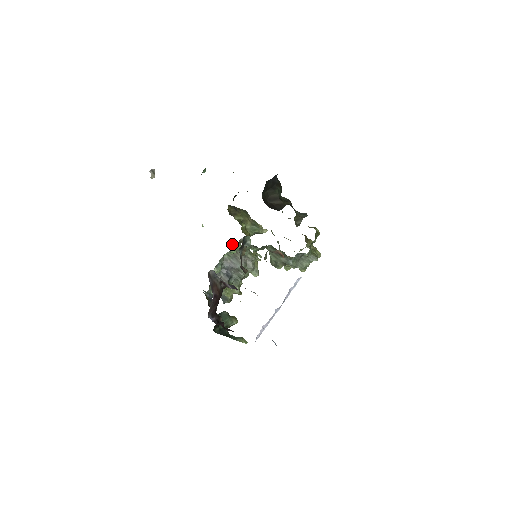
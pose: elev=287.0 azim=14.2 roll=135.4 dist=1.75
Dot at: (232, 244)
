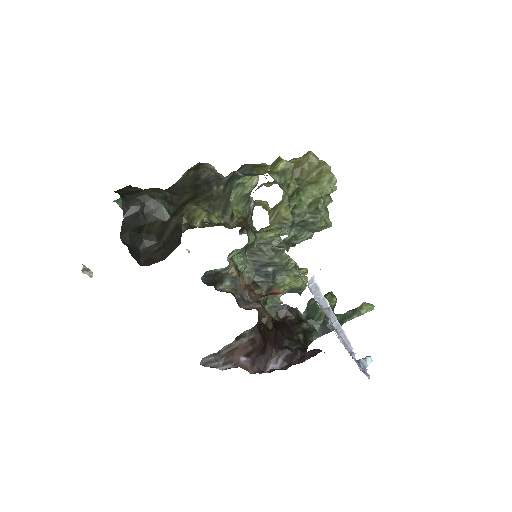
Dot at: (239, 232)
